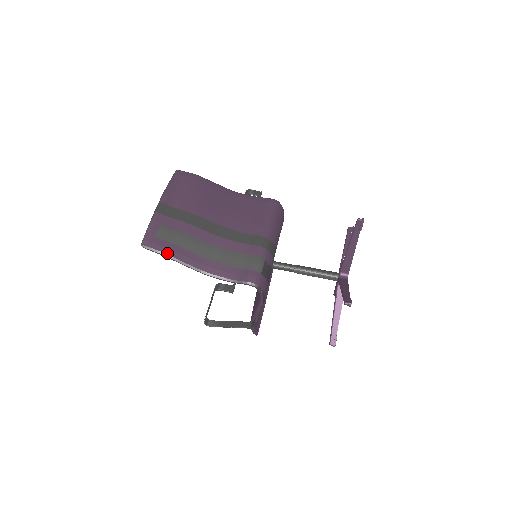
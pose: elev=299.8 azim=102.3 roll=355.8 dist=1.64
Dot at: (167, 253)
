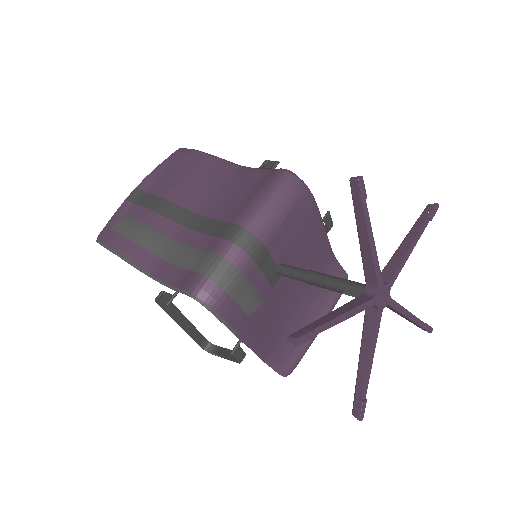
Dot at: (114, 249)
